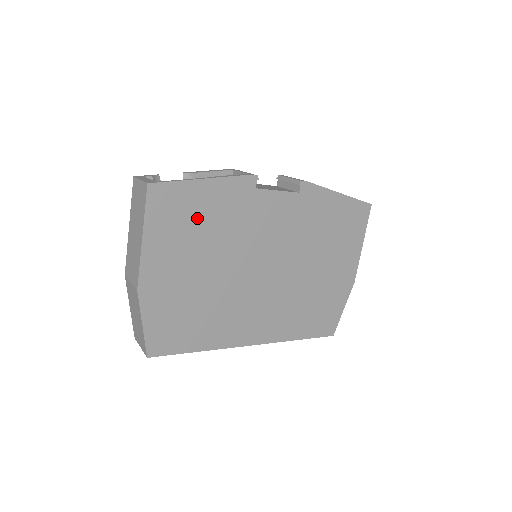
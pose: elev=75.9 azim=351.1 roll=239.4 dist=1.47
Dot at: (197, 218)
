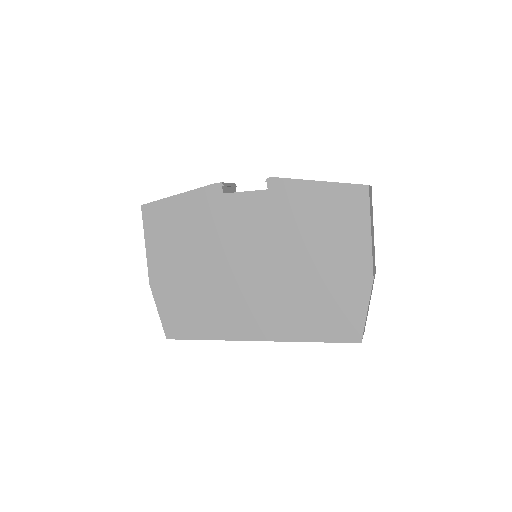
Dot at: (180, 226)
